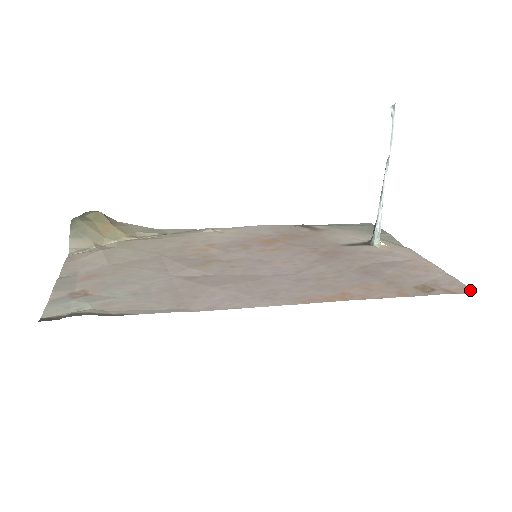
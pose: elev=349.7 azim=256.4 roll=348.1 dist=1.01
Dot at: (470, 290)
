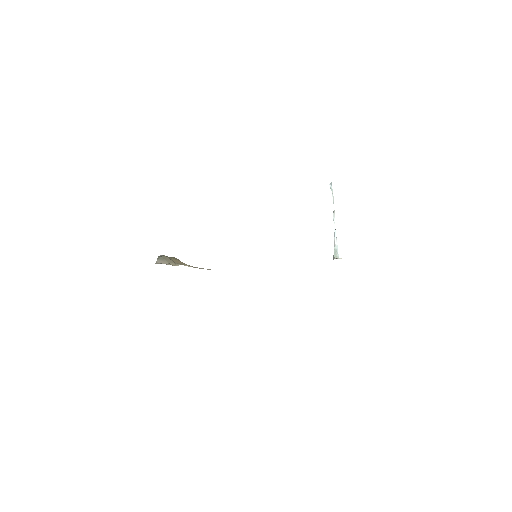
Dot at: occluded
